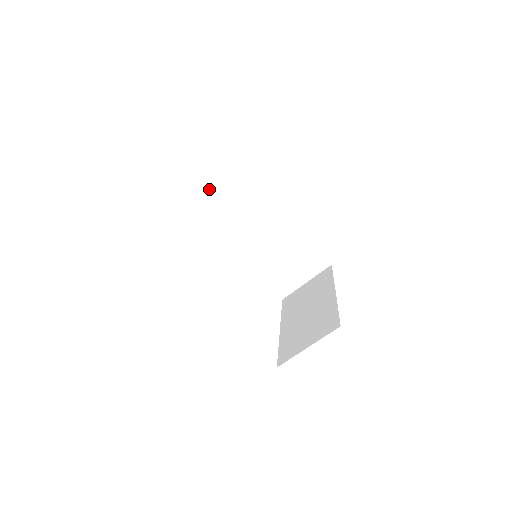
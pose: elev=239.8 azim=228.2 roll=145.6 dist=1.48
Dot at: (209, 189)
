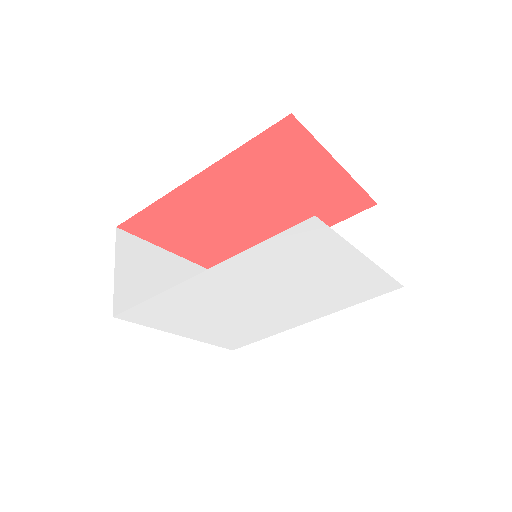
Dot at: occluded
